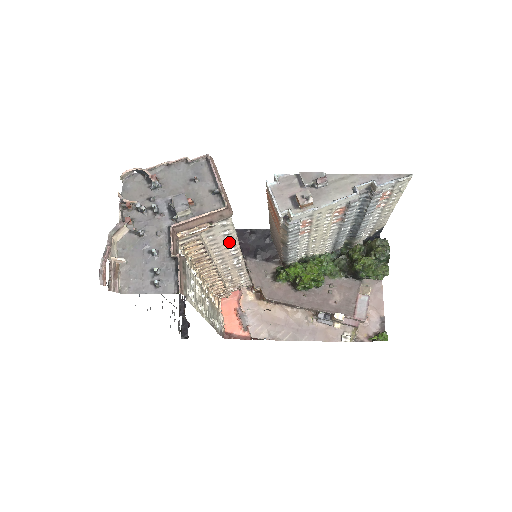
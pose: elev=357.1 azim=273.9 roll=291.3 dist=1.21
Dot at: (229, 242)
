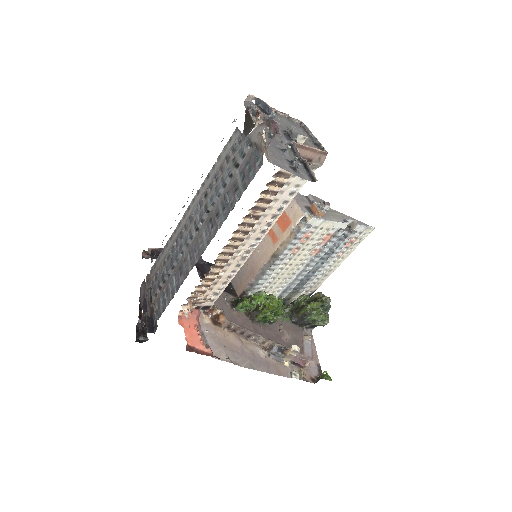
Dot at: (283, 206)
